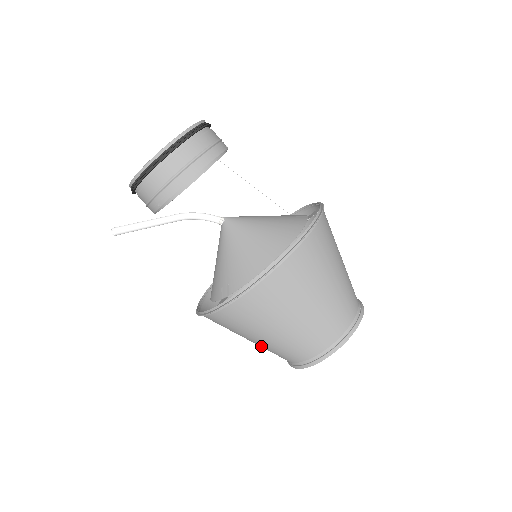
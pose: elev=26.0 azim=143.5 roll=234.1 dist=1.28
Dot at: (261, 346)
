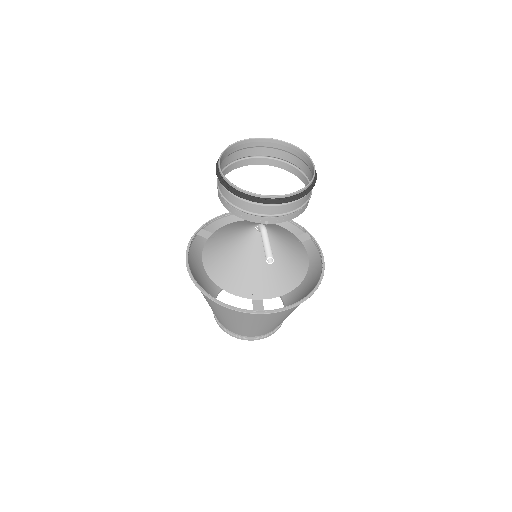
Dot at: (235, 326)
